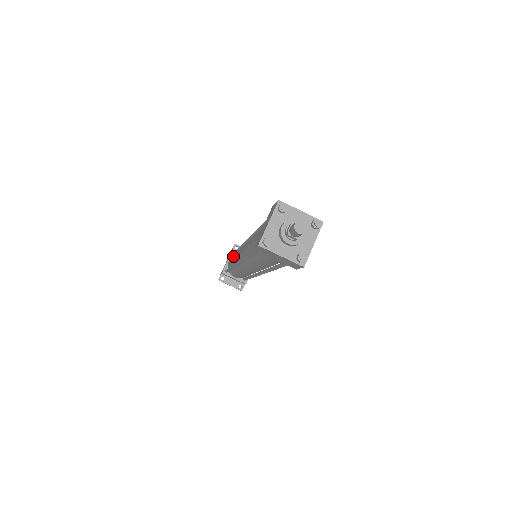
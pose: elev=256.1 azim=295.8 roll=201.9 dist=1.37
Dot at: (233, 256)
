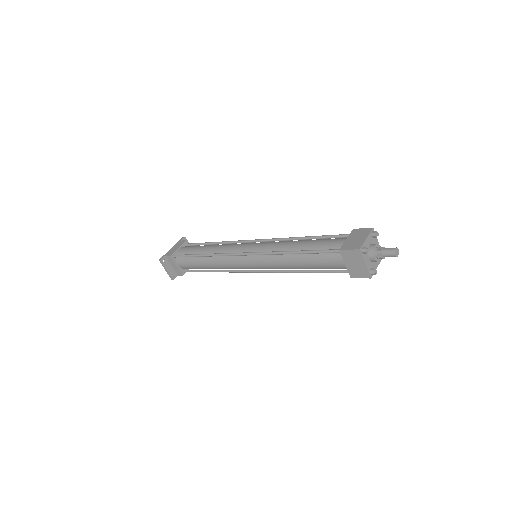
Dot at: (204, 246)
